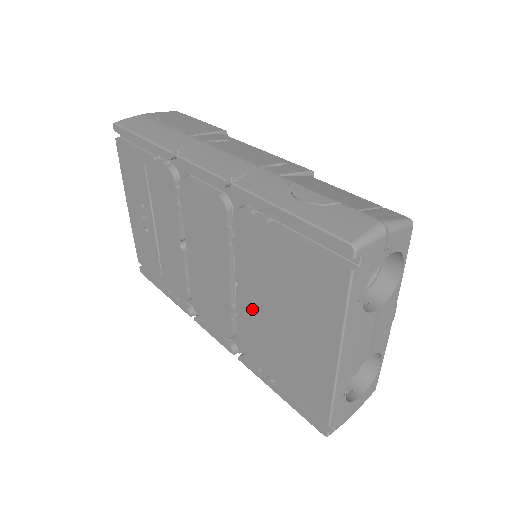
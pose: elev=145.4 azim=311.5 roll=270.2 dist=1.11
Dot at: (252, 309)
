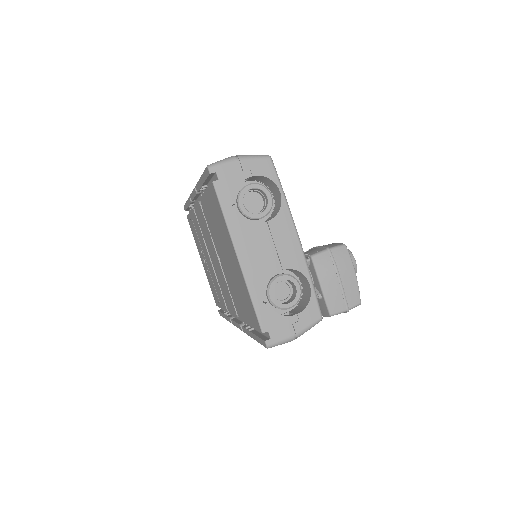
Dot at: (226, 271)
